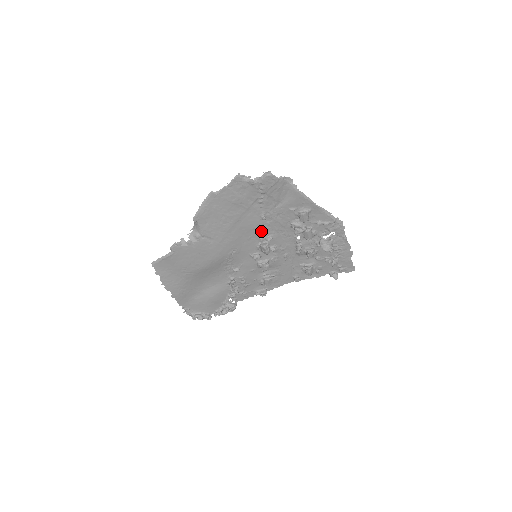
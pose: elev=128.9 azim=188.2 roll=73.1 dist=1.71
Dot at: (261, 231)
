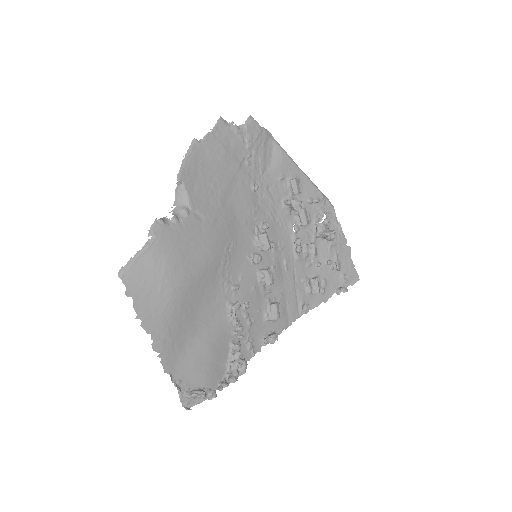
Dot at: (254, 213)
